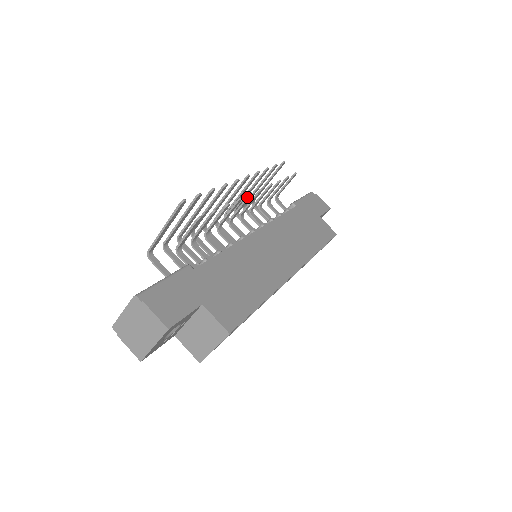
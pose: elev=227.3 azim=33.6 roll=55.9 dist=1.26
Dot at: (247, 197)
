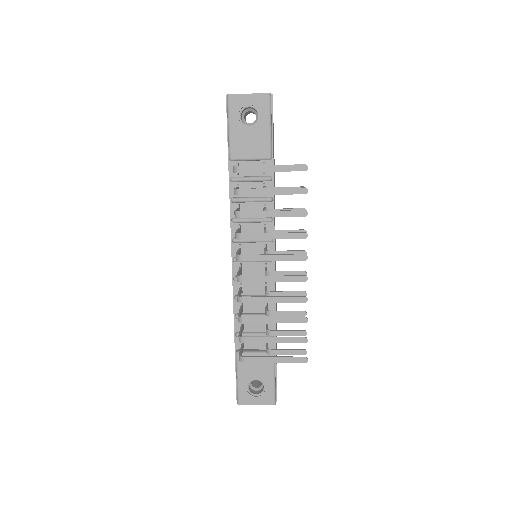
Dot at: occluded
